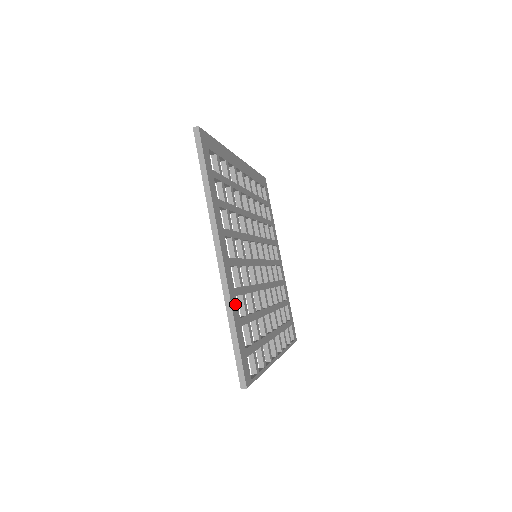
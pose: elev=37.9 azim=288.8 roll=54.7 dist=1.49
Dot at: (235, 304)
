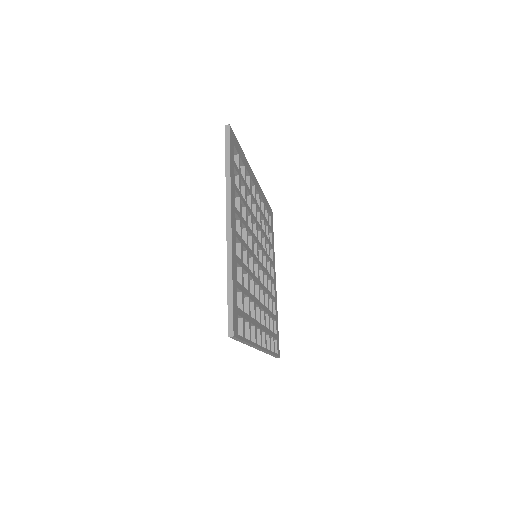
Dot at: (235, 266)
